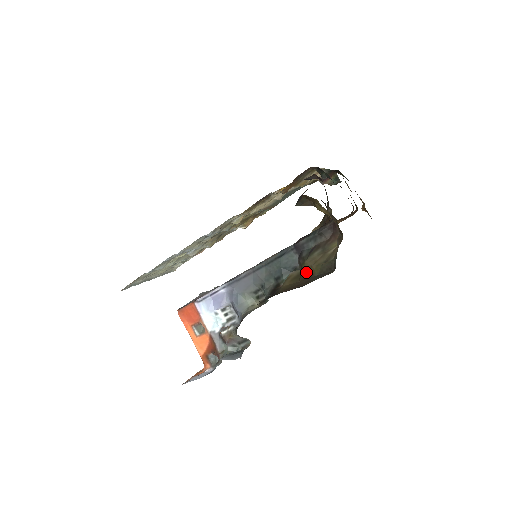
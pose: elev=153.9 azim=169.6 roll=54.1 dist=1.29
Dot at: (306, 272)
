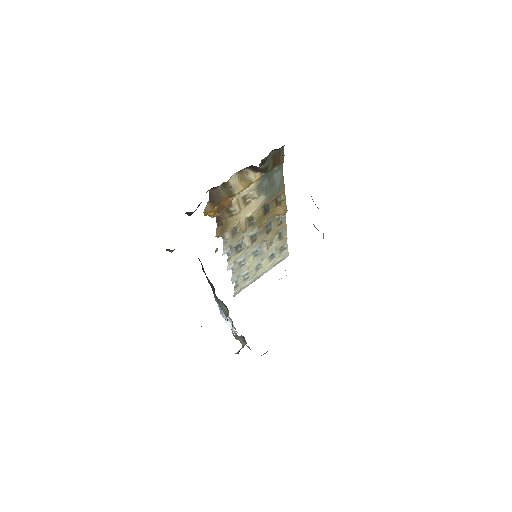
Dot at: occluded
